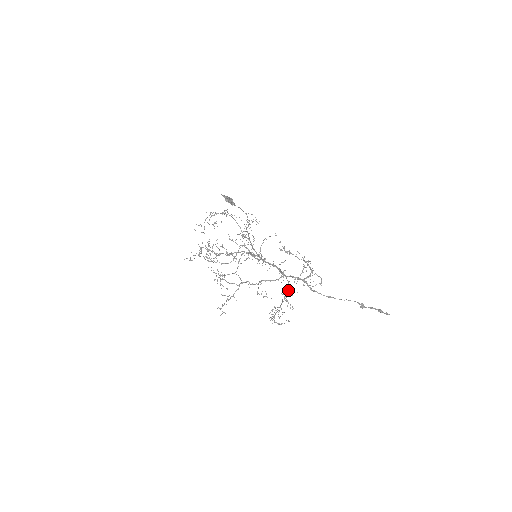
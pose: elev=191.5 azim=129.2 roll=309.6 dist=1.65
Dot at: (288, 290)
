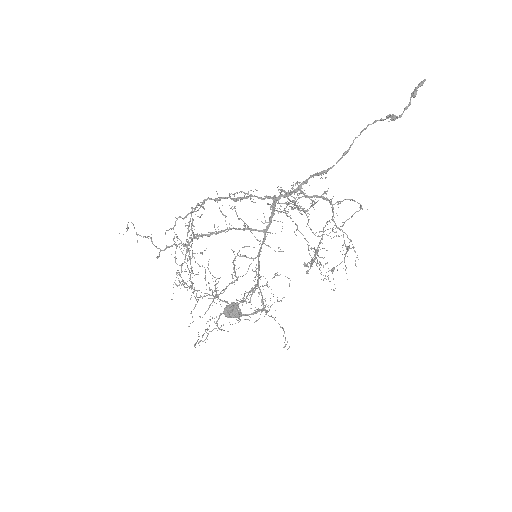
Dot at: (294, 202)
